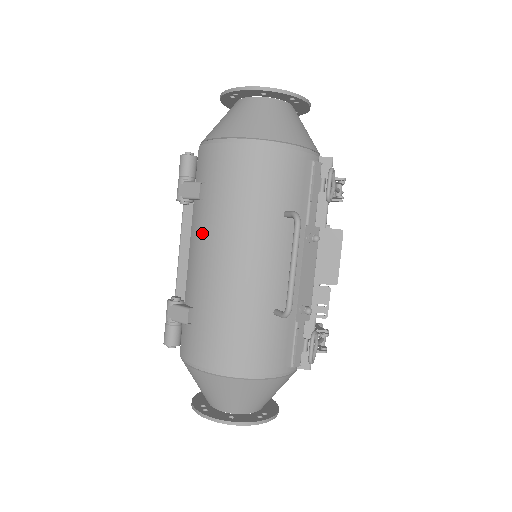
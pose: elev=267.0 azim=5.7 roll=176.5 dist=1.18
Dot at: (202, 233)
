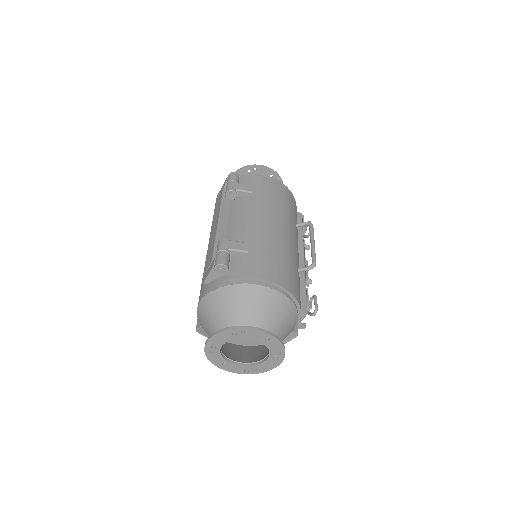
Dot at: (253, 209)
